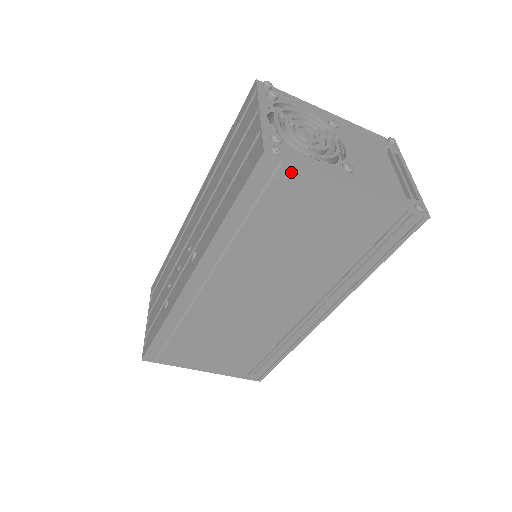
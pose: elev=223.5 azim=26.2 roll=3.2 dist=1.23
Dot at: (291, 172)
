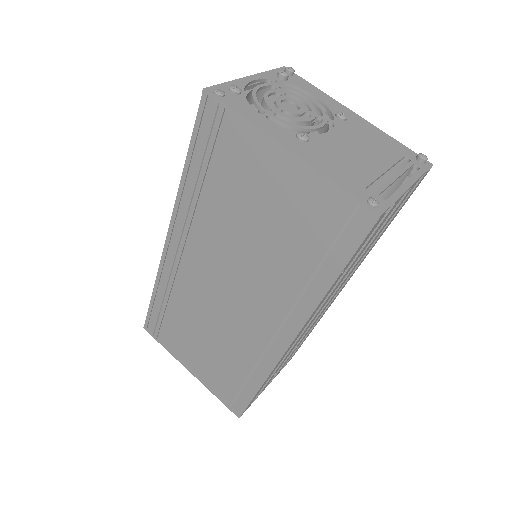
Dot at: (230, 119)
